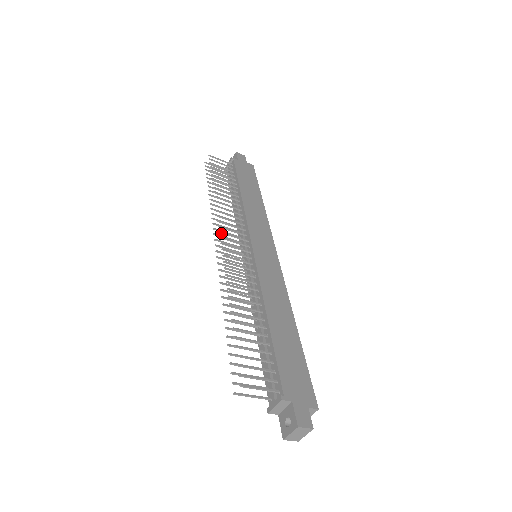
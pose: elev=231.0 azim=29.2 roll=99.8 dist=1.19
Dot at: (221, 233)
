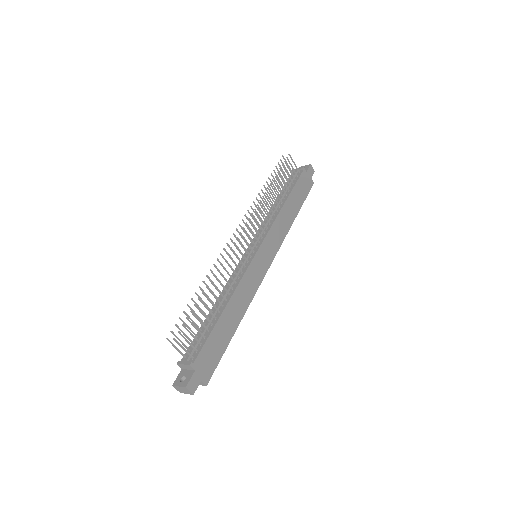
Dot at: (246, 224)
